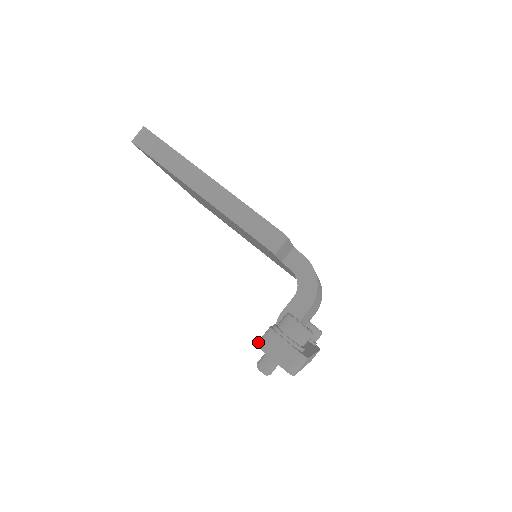
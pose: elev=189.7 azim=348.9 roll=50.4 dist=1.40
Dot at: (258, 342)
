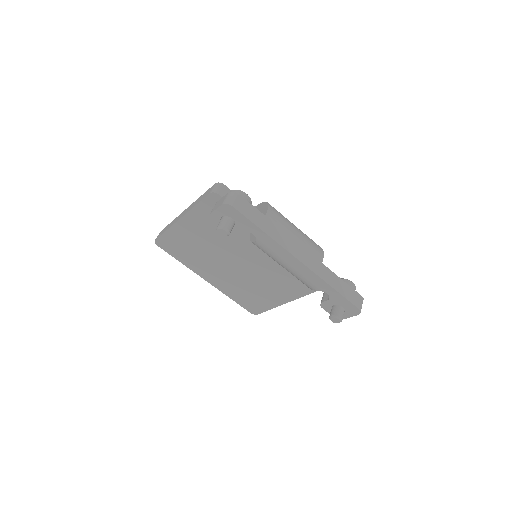
Dot at: (210, 218)
